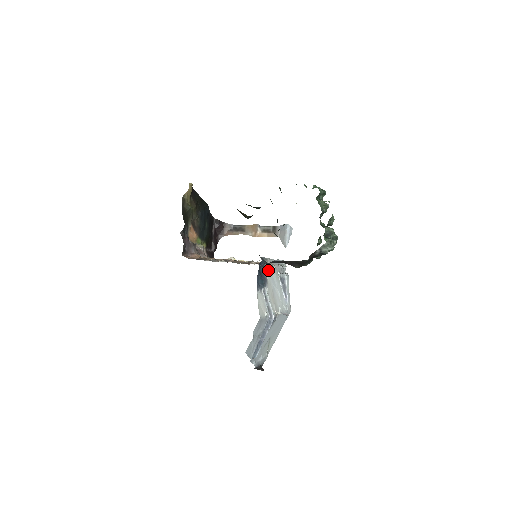
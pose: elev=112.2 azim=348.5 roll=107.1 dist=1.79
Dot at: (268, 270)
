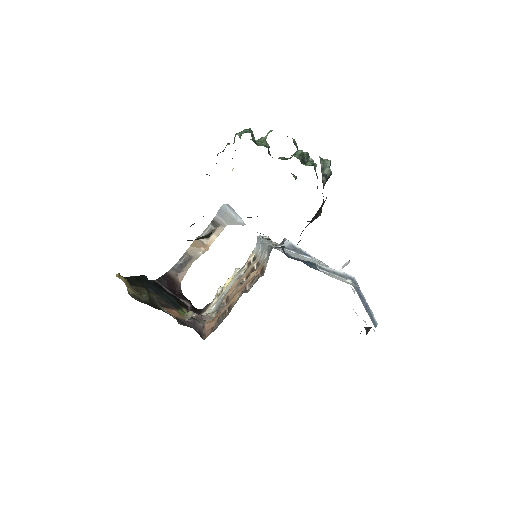
Dot at: occluded
